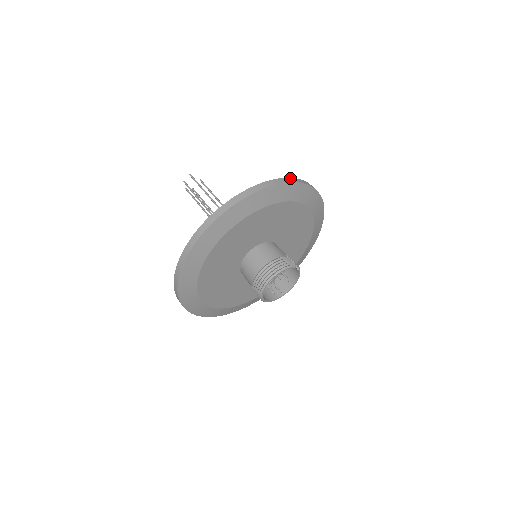
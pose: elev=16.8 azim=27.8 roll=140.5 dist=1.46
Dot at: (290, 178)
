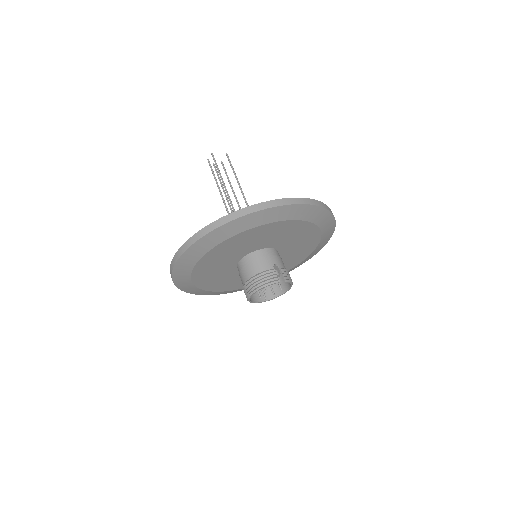
Dot at: (259, 204)
